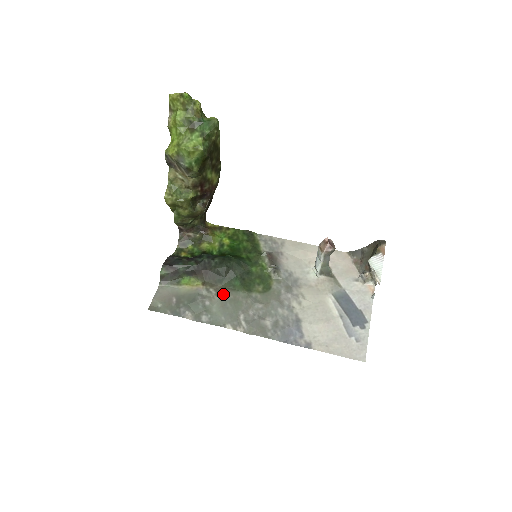
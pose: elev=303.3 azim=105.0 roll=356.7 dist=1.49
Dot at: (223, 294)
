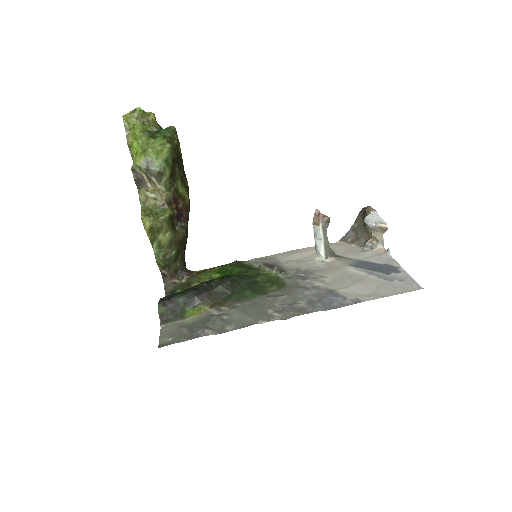
Dot at: (238, 305)
